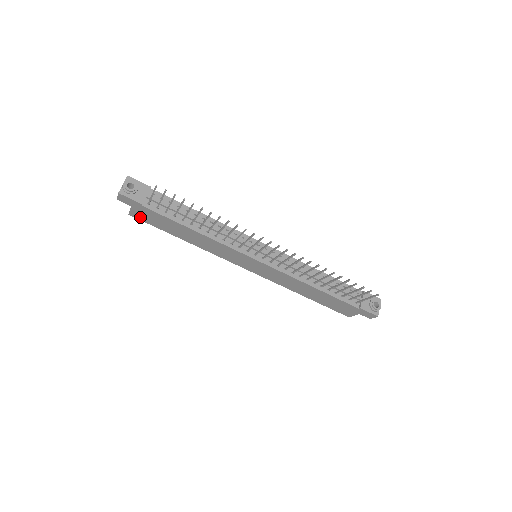
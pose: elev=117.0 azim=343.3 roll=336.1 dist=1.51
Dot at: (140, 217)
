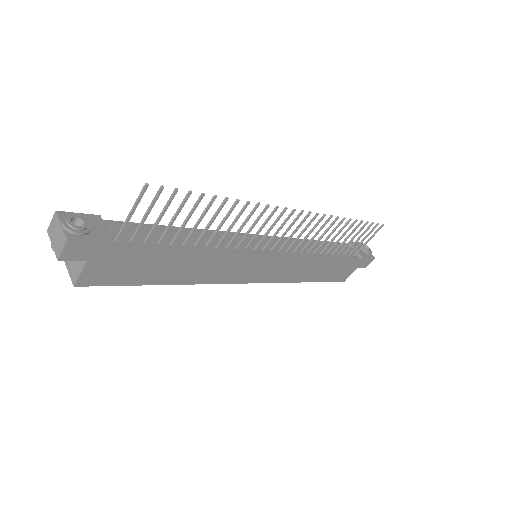
Dot at: (97, 279)
